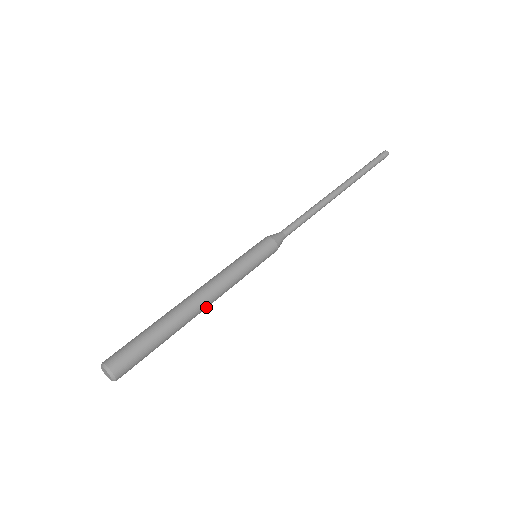
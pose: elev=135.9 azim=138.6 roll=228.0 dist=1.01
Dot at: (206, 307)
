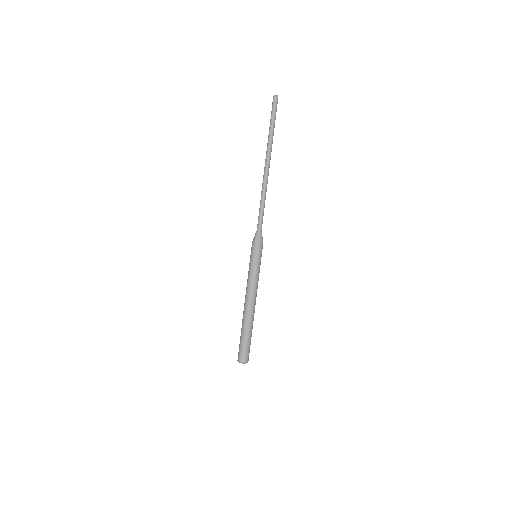
Dot at: (255, 303)
